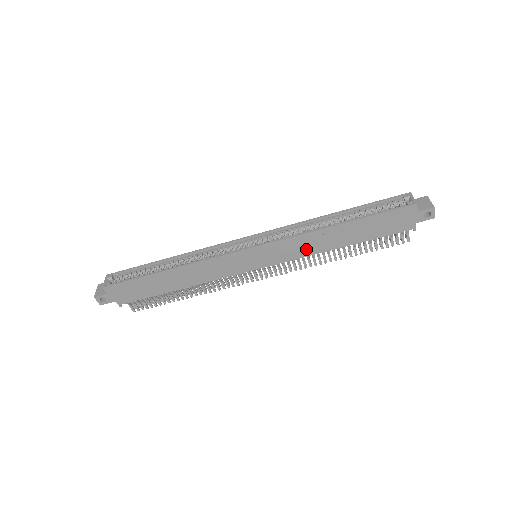
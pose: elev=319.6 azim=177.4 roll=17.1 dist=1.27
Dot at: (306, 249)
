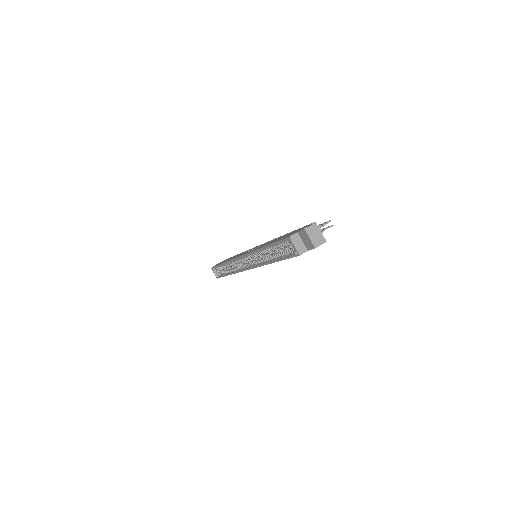
Dot at: occluded
